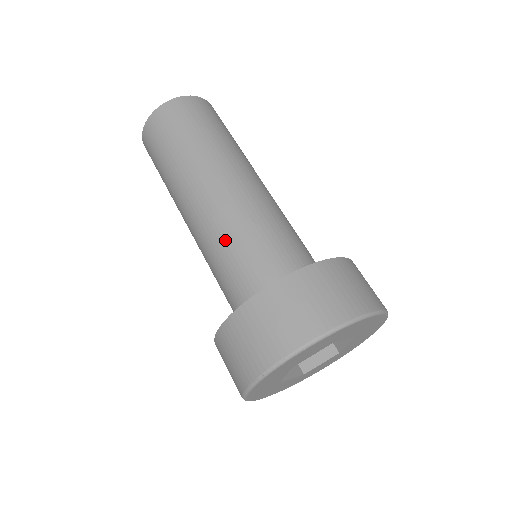
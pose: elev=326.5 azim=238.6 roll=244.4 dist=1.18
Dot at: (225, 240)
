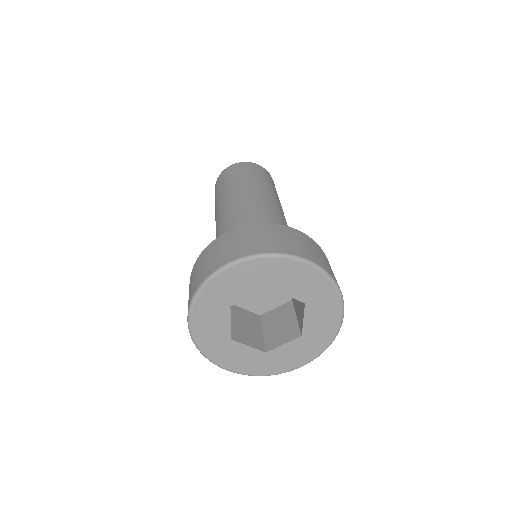
Dot at: (225, 230)
